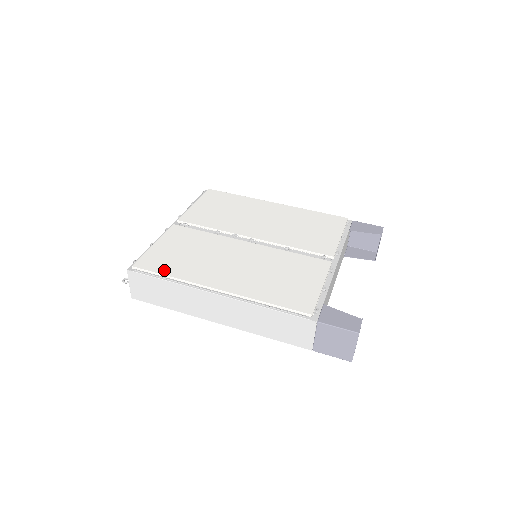
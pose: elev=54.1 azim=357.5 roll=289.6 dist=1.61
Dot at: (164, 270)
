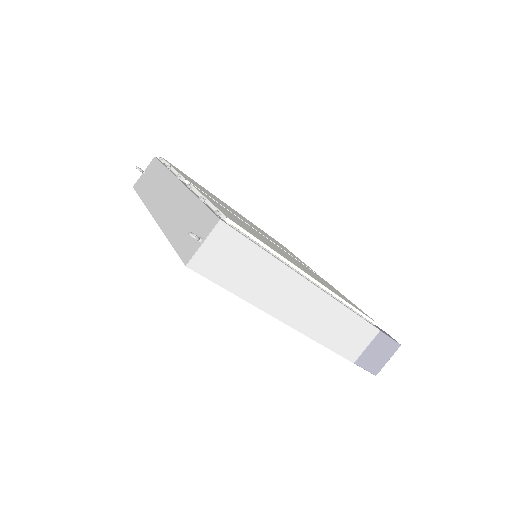
Dot at: (257, 237)
